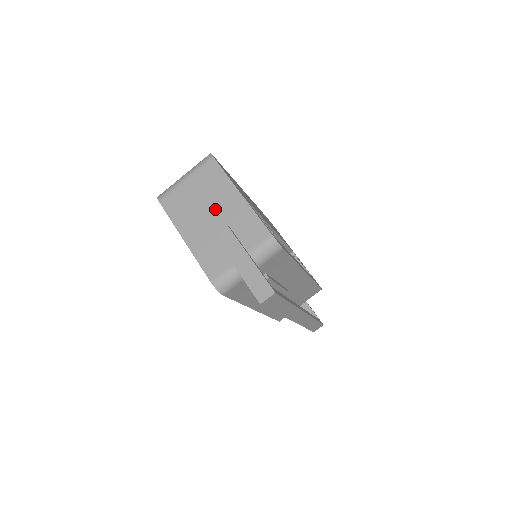
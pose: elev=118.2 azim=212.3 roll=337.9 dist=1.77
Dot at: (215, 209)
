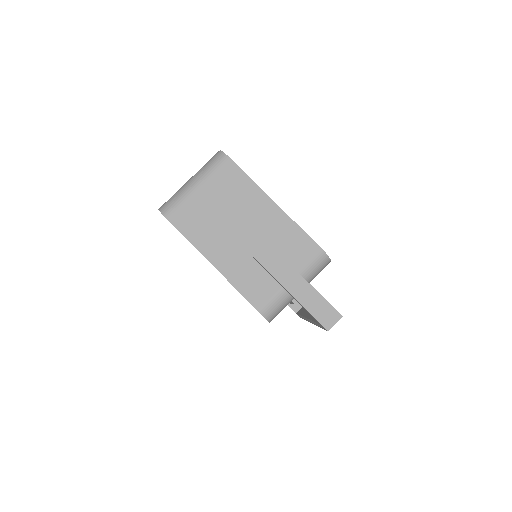
Dot at: (246, 223)
